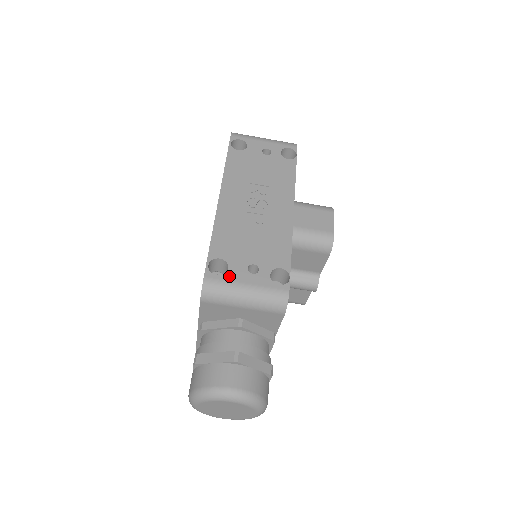
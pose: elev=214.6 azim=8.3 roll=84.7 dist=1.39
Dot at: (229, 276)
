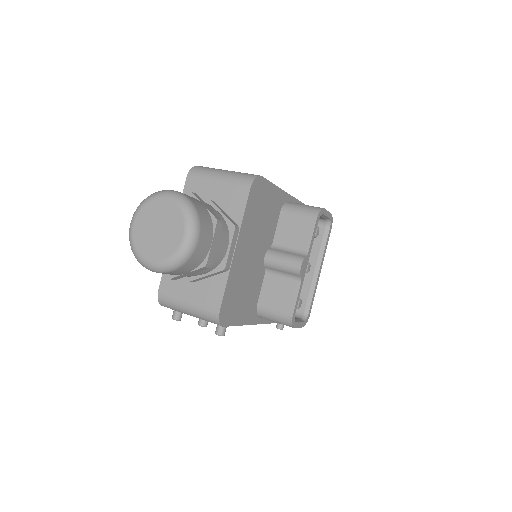
Dot at: occluded
